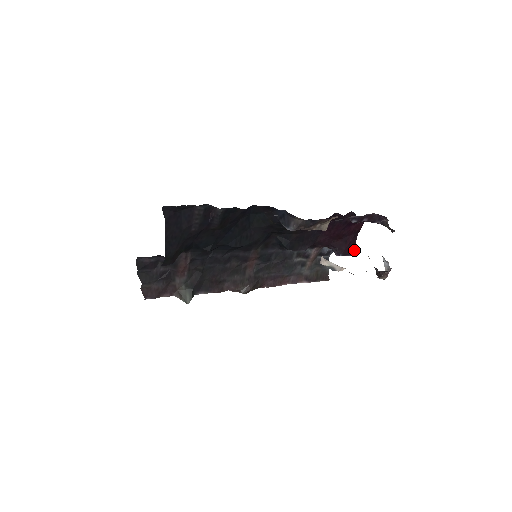
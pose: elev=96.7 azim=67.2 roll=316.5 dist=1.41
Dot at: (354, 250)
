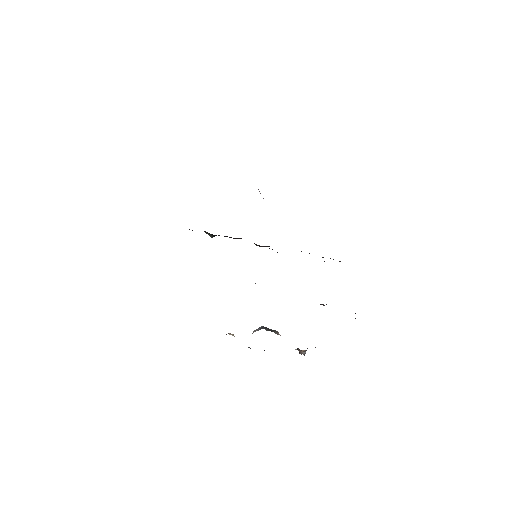
Dot at: occluded
